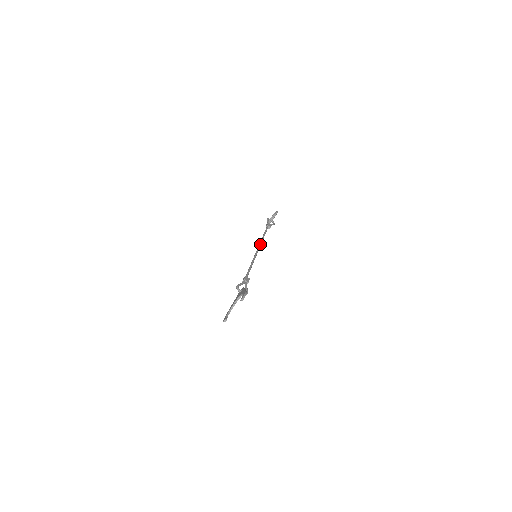
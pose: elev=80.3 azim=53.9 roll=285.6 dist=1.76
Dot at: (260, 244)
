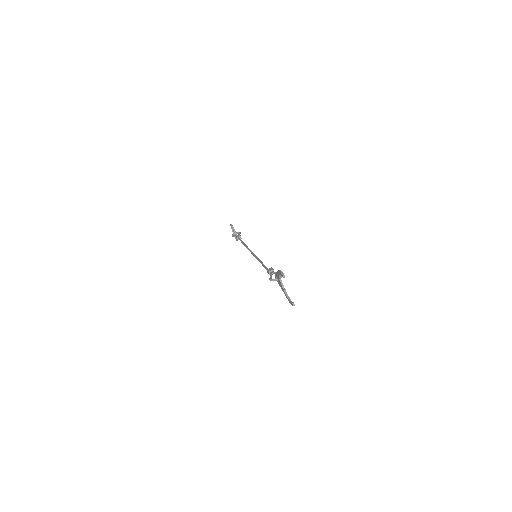
Dot at: (248, 249)
